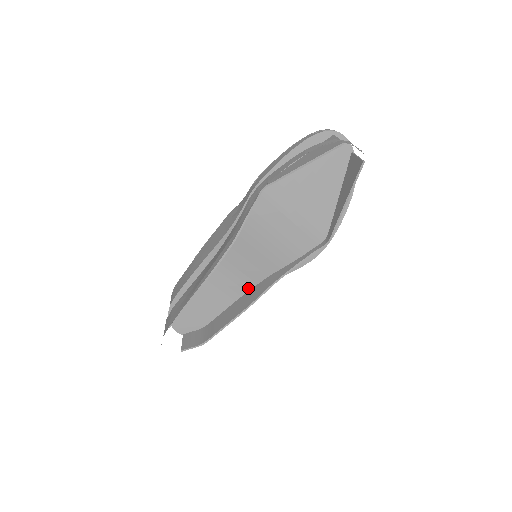
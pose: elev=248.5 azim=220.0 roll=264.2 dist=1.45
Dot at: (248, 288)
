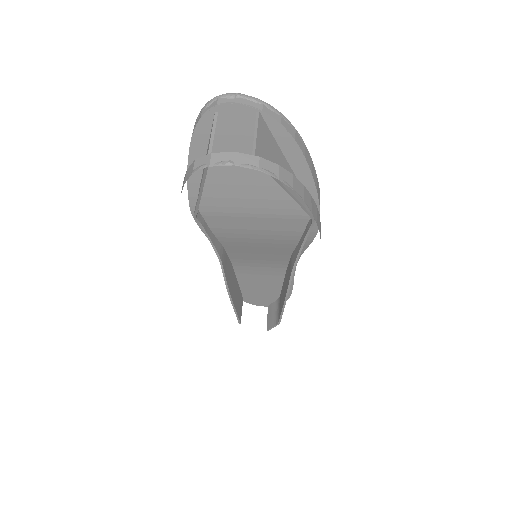
Dot at: (284, 266)
